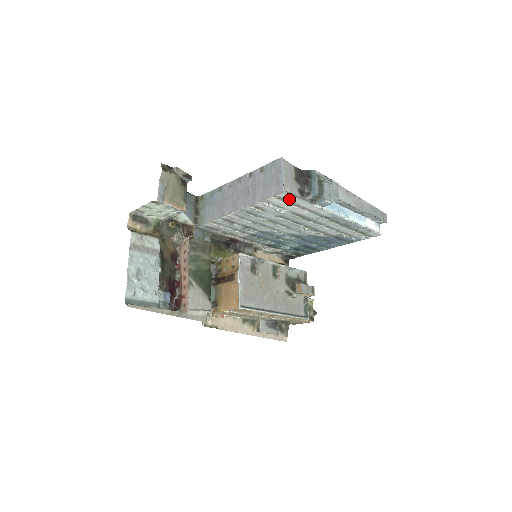
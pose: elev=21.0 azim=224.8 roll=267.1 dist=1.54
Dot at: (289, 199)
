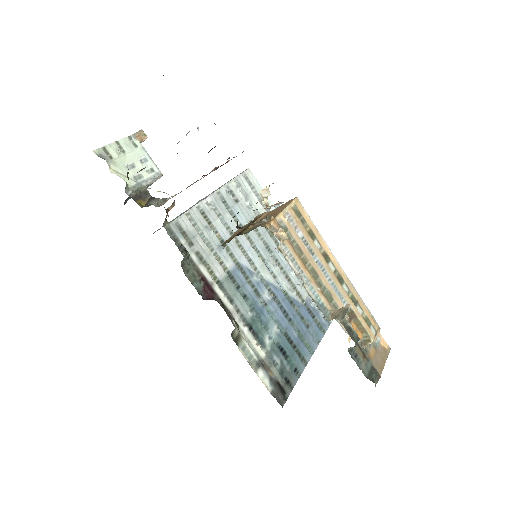
Dot at: (254, 185)
